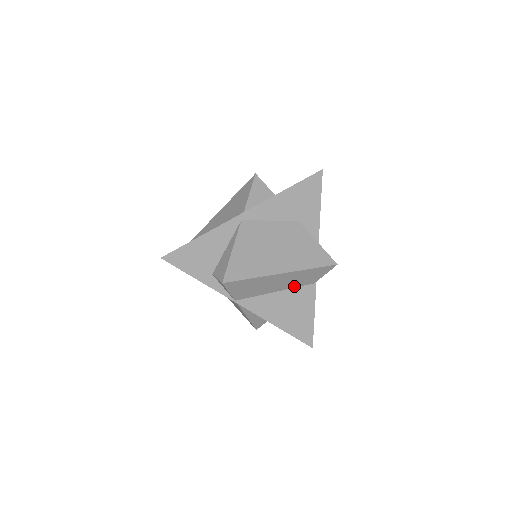
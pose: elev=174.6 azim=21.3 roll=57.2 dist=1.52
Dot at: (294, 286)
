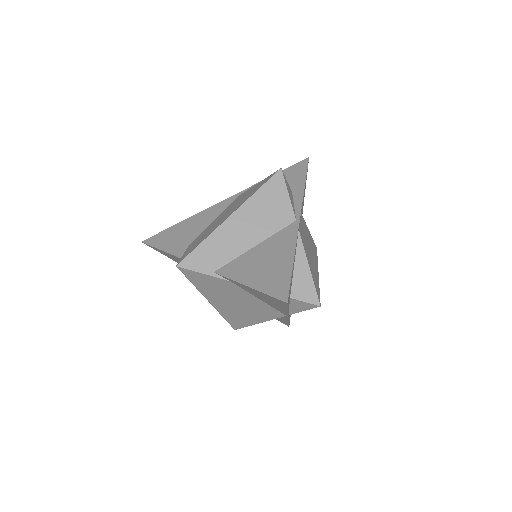
Dot at: occluded
